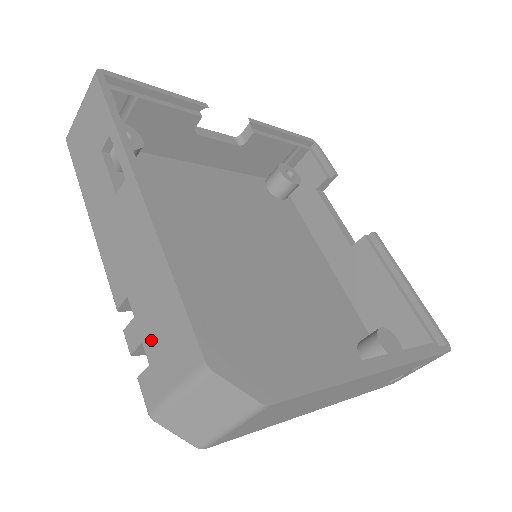
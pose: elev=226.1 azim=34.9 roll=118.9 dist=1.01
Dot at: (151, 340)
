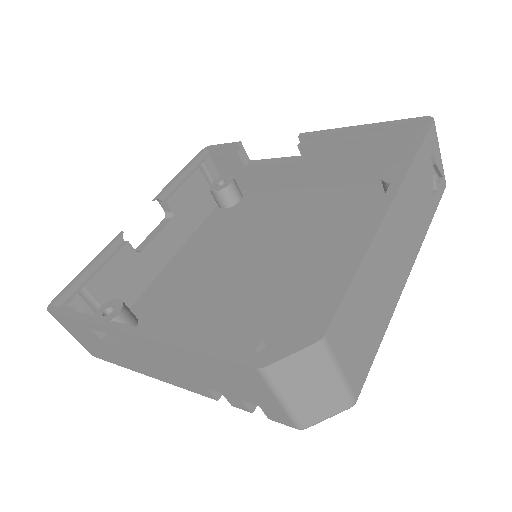
Dot at: (239, 393)
